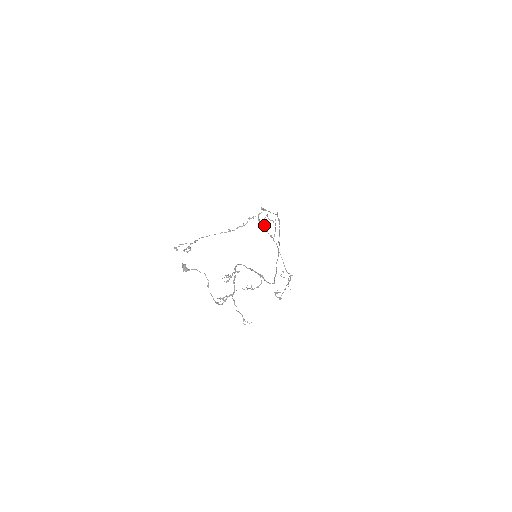
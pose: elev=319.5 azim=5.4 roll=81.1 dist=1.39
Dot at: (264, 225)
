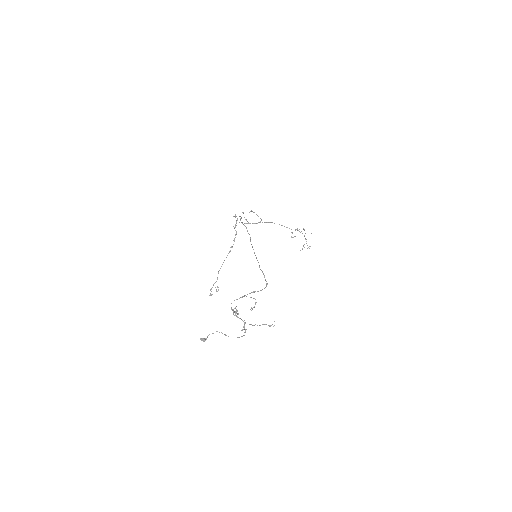
Dot at: occluded
